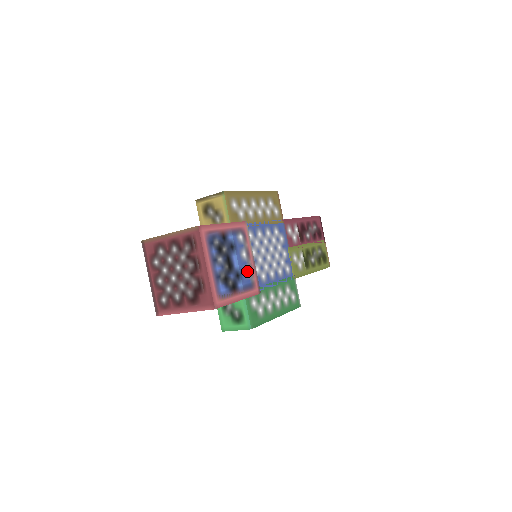
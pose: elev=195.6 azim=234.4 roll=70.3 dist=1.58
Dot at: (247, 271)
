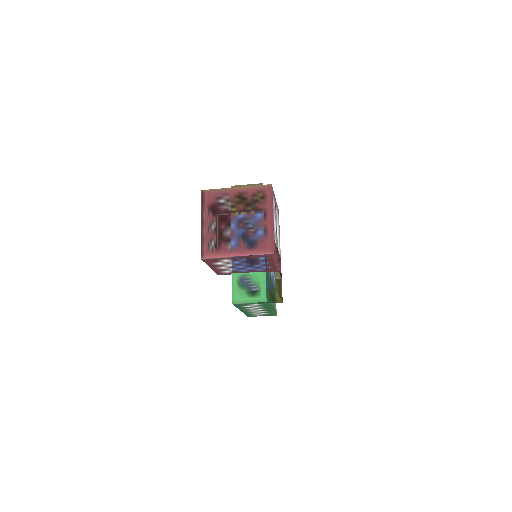
Dot at: (279, 246)
